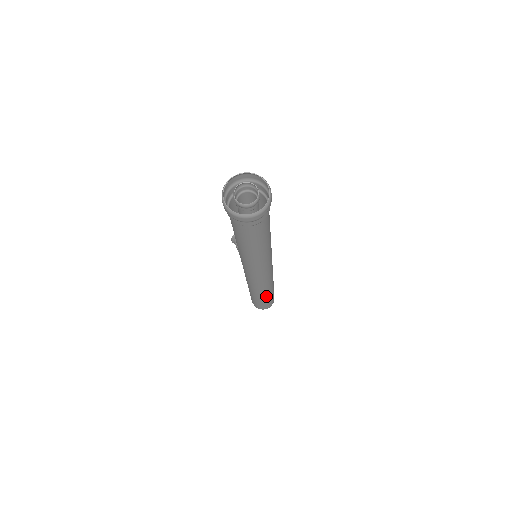
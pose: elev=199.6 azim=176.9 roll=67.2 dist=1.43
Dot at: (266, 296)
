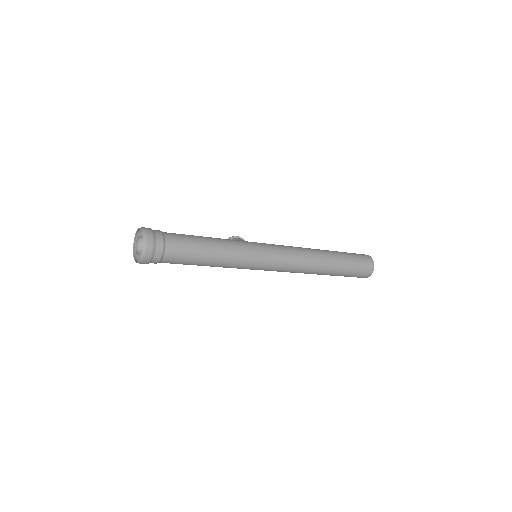
Dot at: (335, 266)
